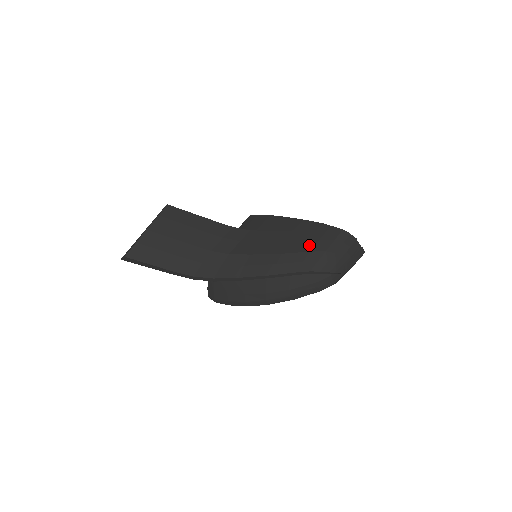
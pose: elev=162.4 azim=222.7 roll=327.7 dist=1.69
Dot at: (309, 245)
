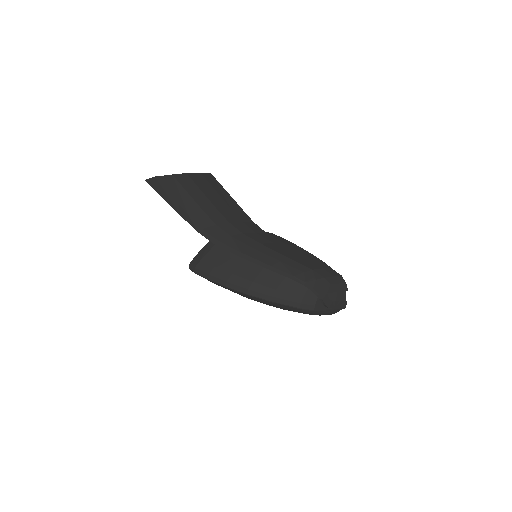
Dot at: (313, 266)
